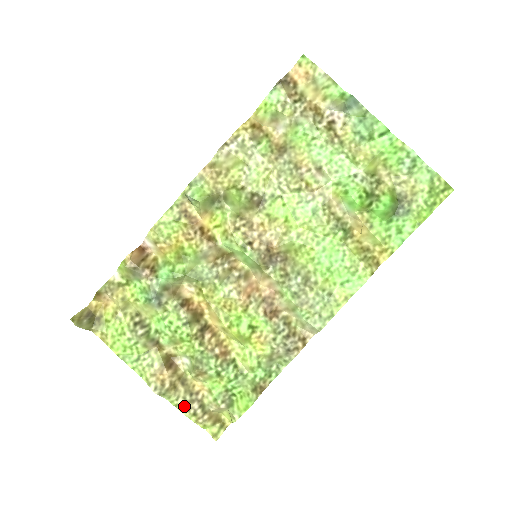
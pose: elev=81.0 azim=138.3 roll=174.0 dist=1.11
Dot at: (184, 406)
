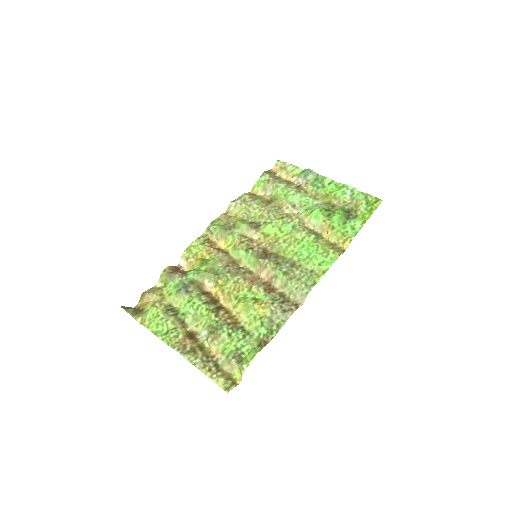
Dot at: (201, 364)
